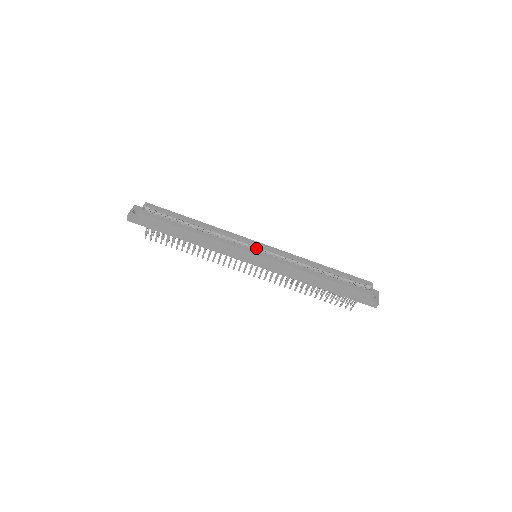
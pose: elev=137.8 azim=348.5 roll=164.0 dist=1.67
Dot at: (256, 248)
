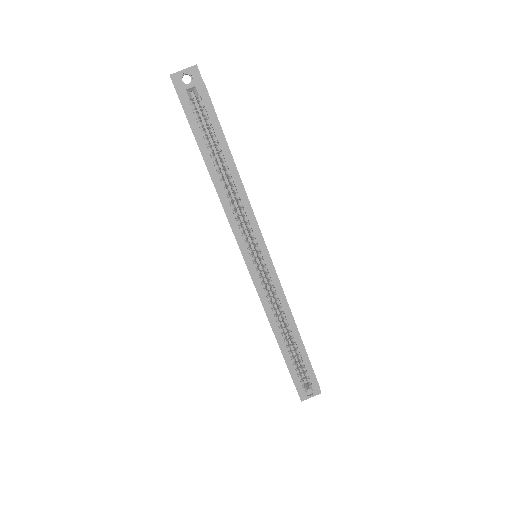
Dot at: (258, 256)
